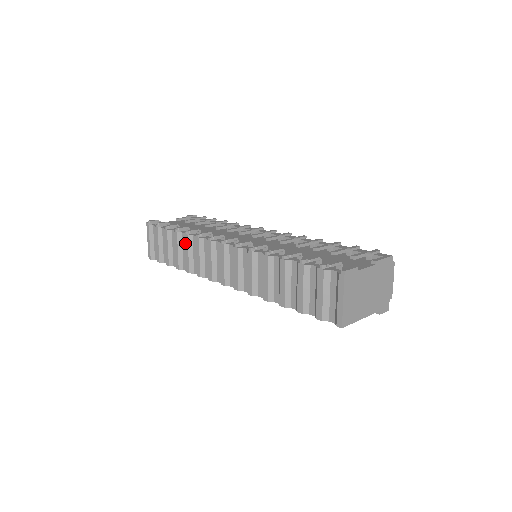
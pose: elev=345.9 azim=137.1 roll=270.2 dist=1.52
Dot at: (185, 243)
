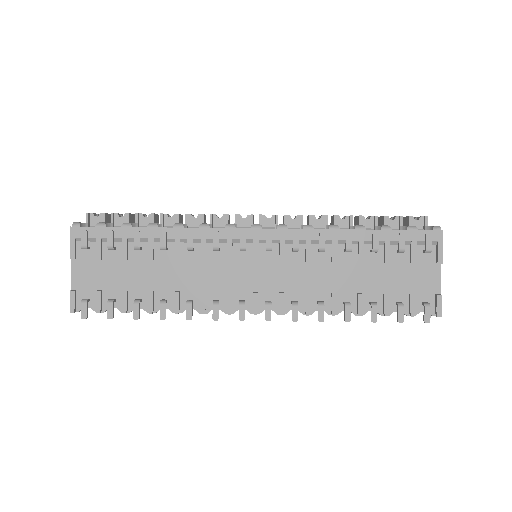
Dot at: occluded
